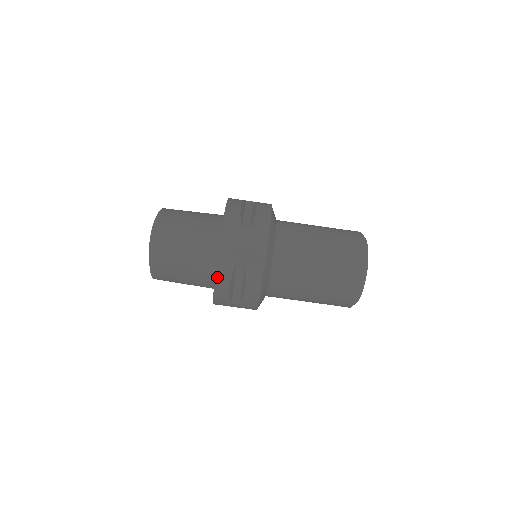
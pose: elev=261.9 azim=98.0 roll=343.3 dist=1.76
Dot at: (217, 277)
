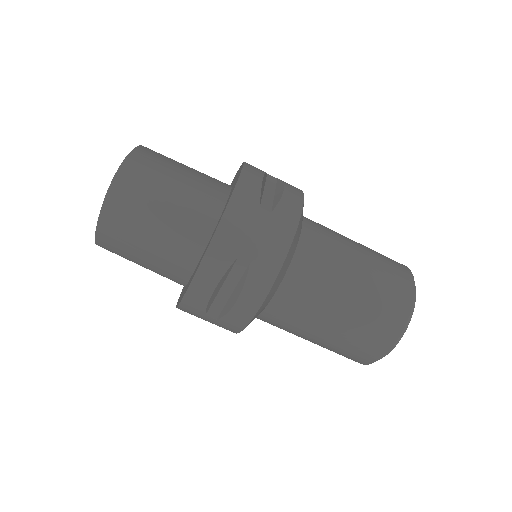
Dot at: (201, 270)
